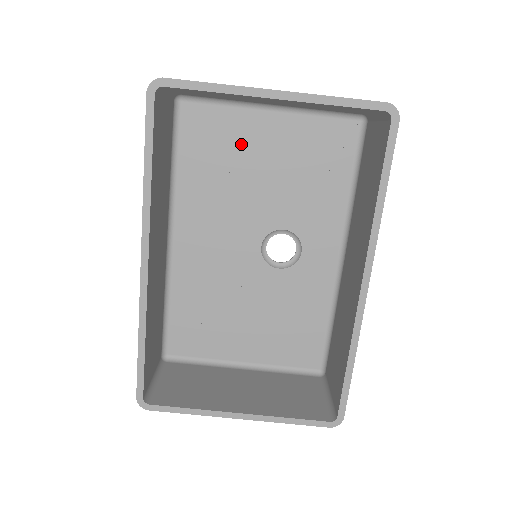
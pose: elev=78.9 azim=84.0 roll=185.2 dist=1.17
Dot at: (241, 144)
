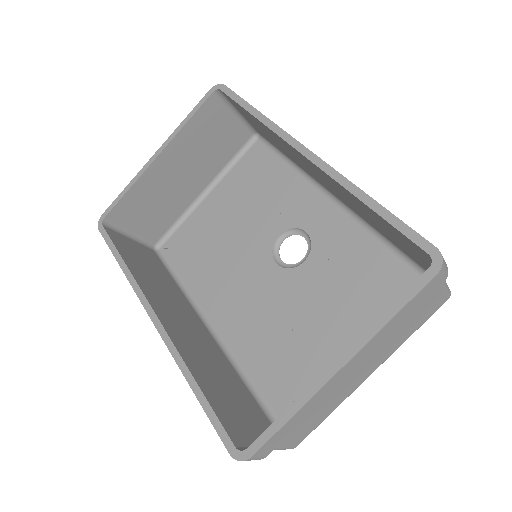
Dot at: (207, 228)
